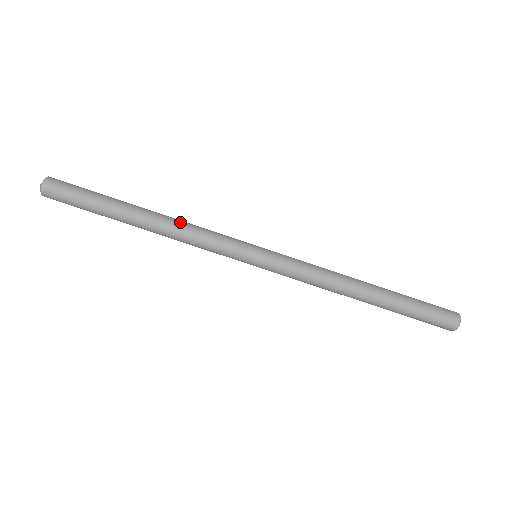
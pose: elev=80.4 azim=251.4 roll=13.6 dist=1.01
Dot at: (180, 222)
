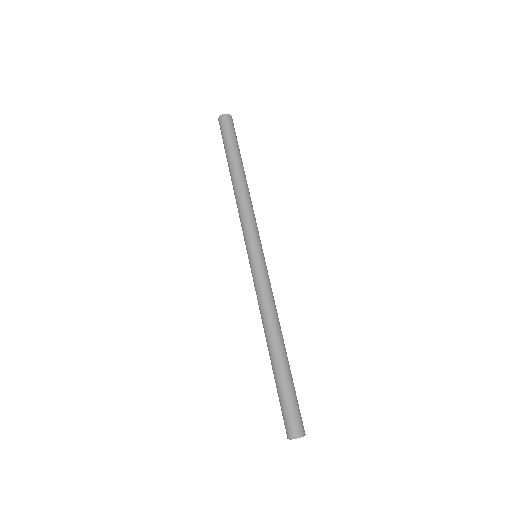
Dot at: occluded
